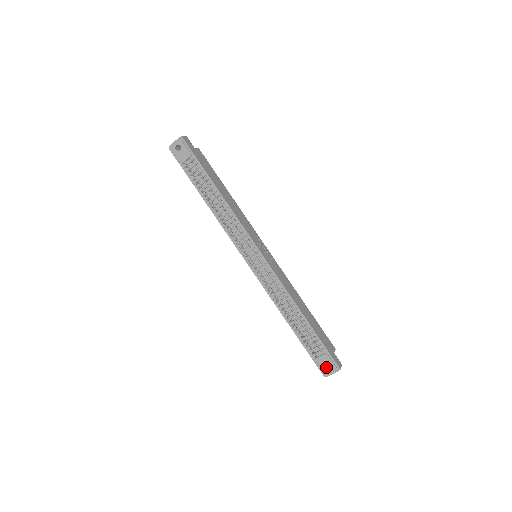
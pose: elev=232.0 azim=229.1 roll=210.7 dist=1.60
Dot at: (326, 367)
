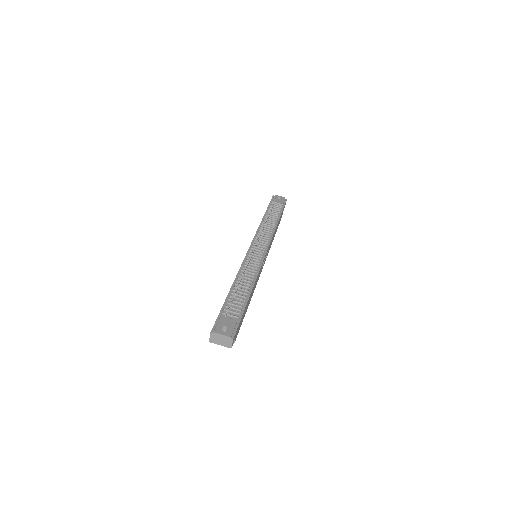
Dot at: occluded
